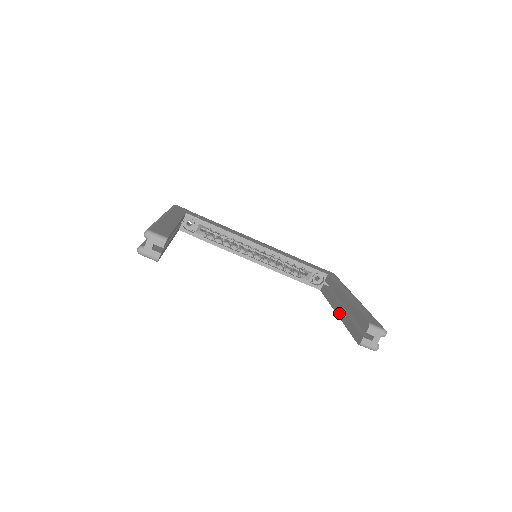
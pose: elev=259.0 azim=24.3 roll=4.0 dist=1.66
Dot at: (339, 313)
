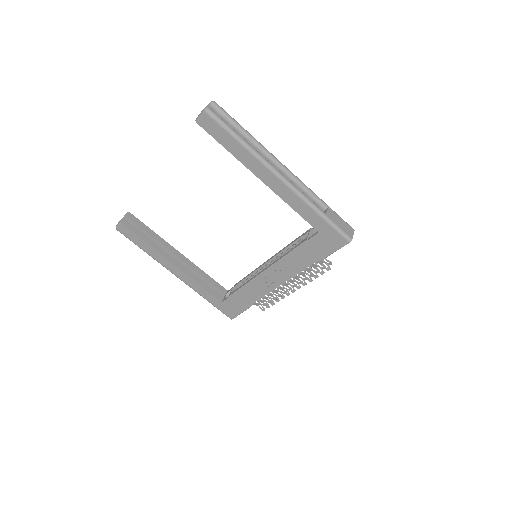
Dot at: (253, 172)
